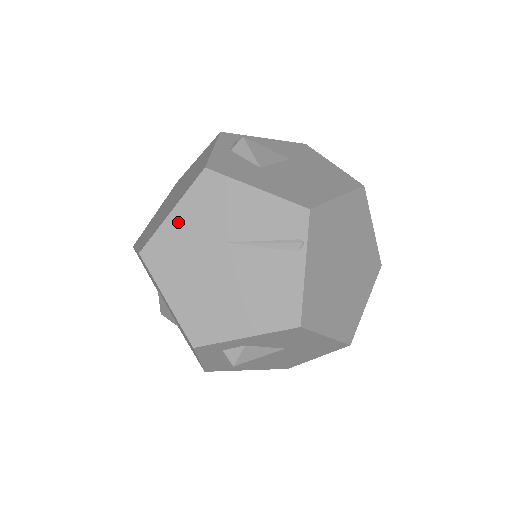
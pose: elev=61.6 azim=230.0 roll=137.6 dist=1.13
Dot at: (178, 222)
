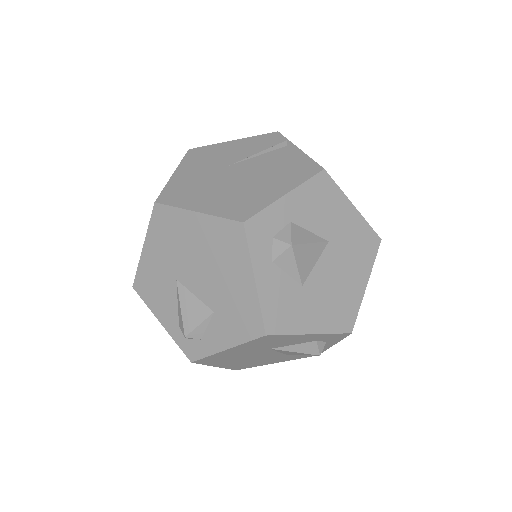
Dot at: (182, 175)
